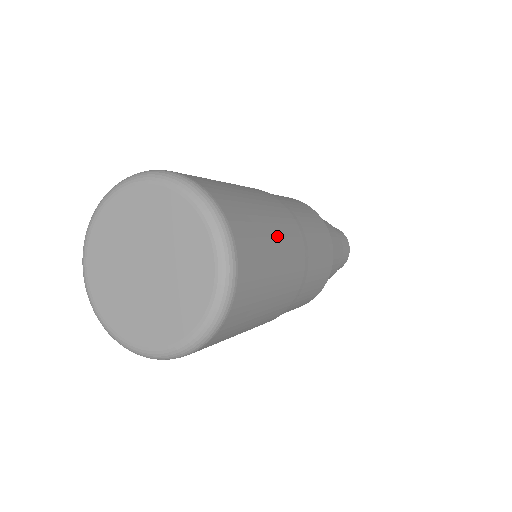
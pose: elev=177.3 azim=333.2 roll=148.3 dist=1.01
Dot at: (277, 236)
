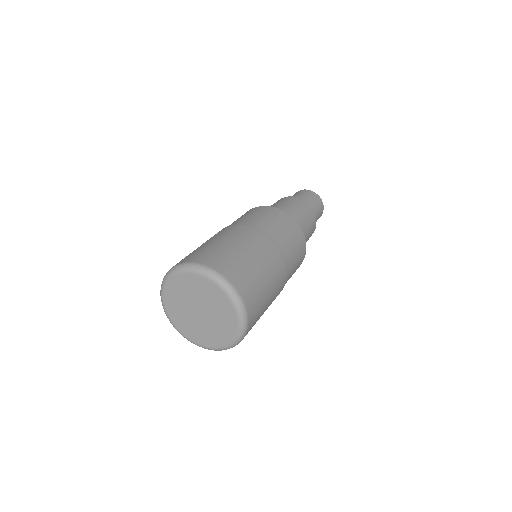
Dot at: (254, 256)
